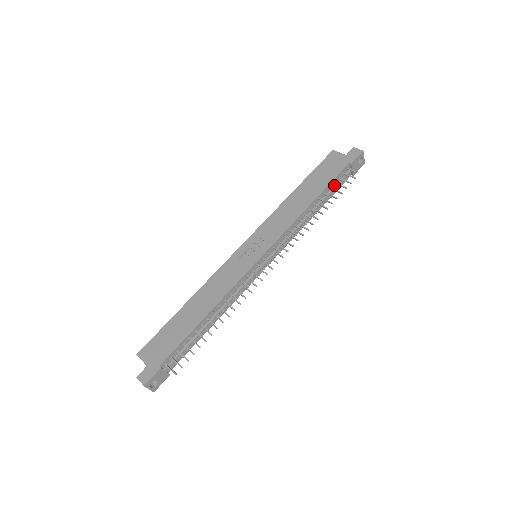
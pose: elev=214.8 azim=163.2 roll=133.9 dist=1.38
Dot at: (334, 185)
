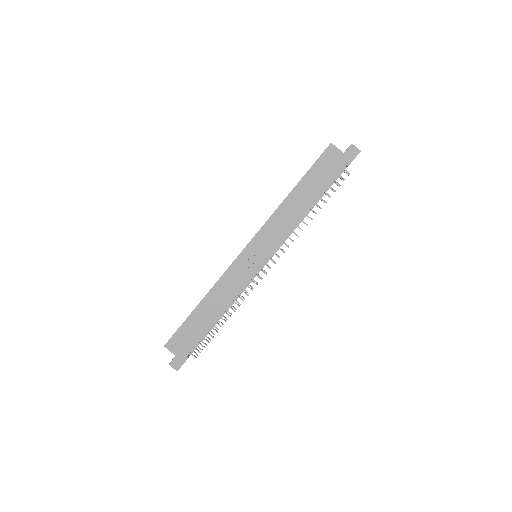
Dot at: (329, 185)
